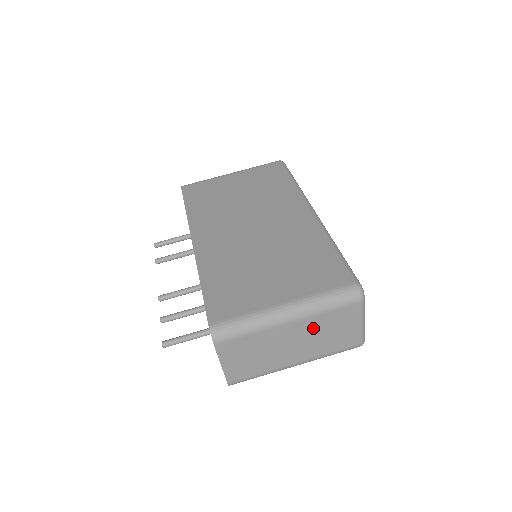
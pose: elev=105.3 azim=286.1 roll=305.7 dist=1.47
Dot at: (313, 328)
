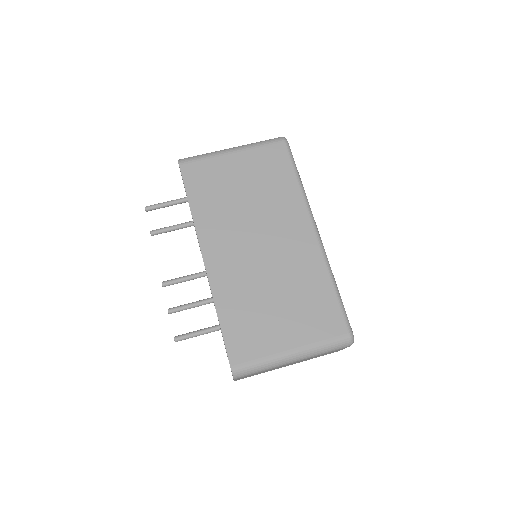
Dot at: (309, 358)
